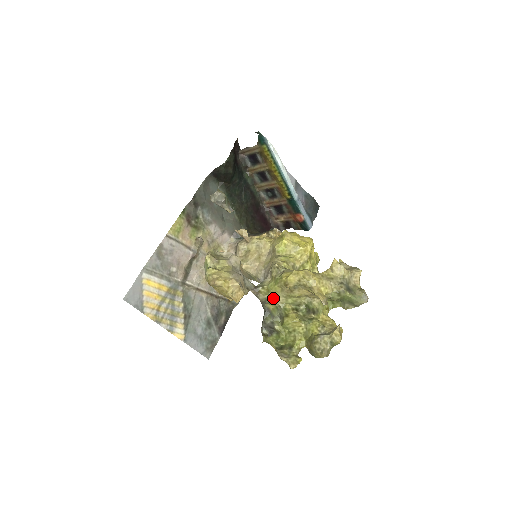
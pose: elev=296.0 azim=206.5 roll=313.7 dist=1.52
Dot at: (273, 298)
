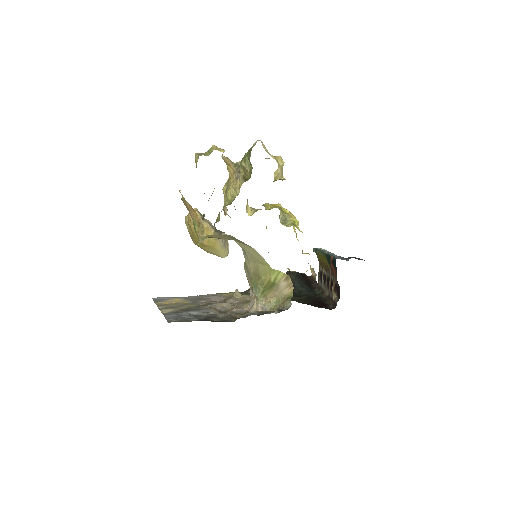
Dot at: occluded
